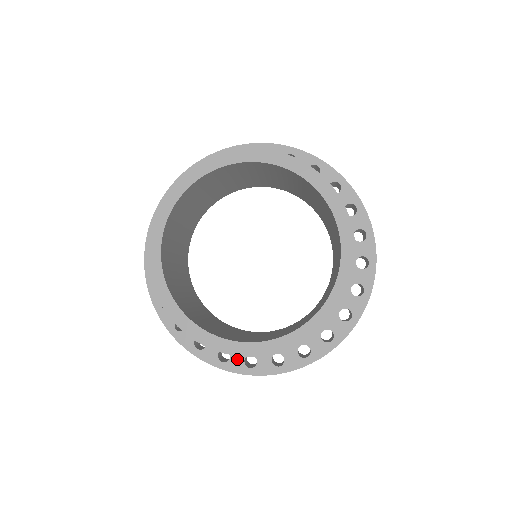
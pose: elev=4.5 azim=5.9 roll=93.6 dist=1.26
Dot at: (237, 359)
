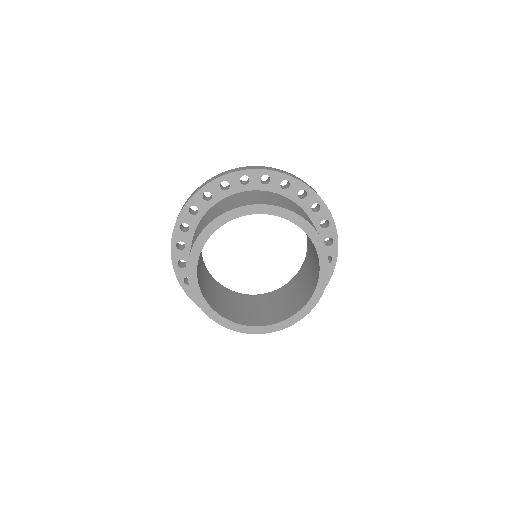
Dot at: occluded
